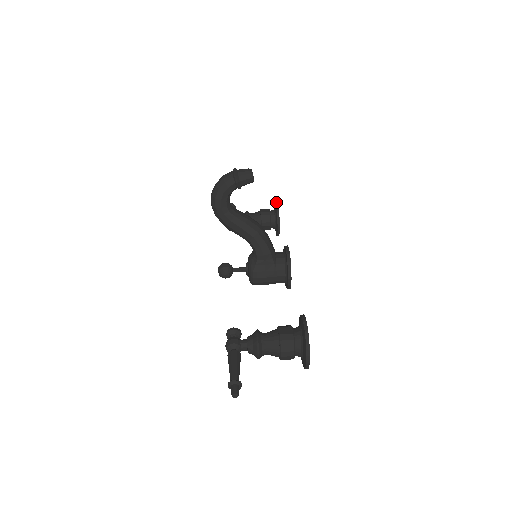
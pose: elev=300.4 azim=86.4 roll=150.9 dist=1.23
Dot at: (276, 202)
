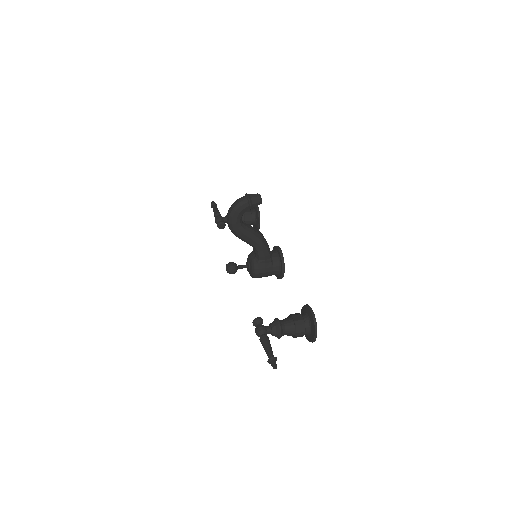
Dot at: occluded
